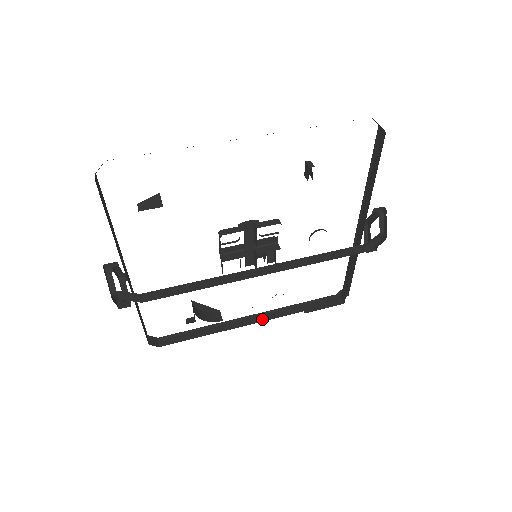
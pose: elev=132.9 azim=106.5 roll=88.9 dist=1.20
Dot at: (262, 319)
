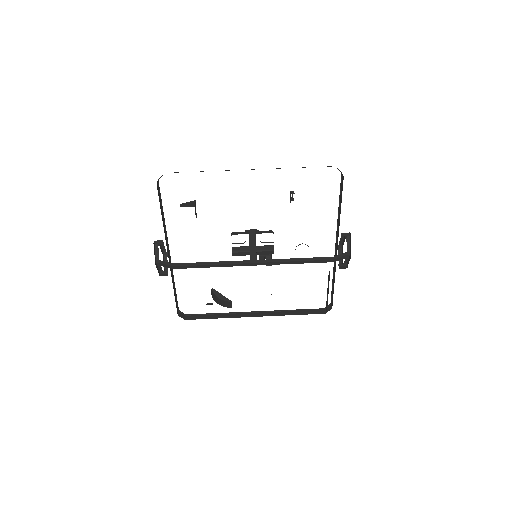
Dot at: (263, 315)
